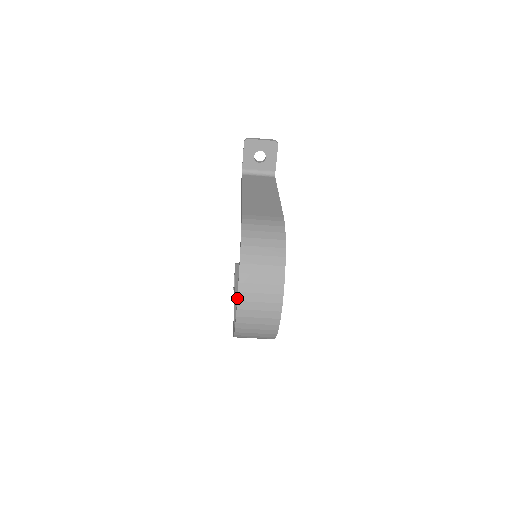
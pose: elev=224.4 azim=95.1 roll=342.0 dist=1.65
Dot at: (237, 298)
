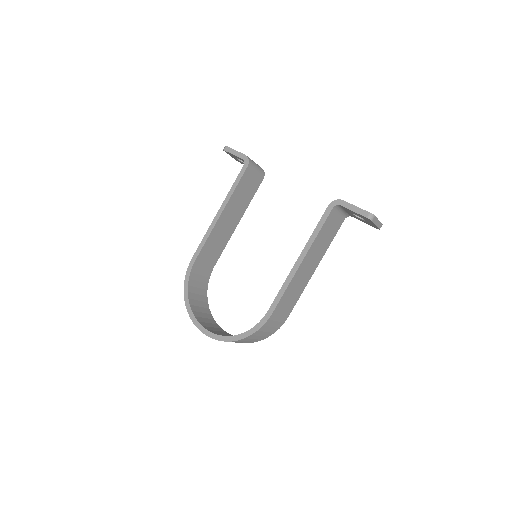
Dot at: occluded
